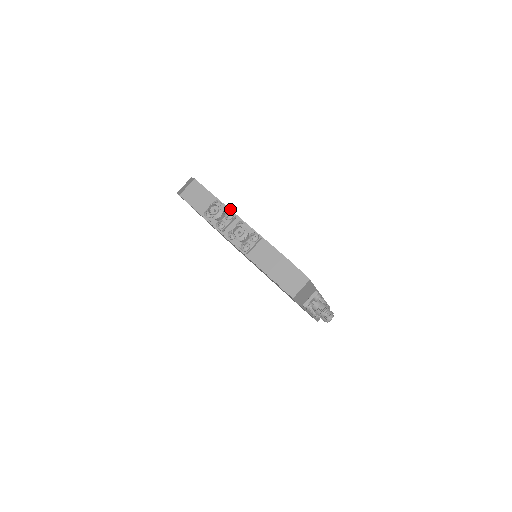
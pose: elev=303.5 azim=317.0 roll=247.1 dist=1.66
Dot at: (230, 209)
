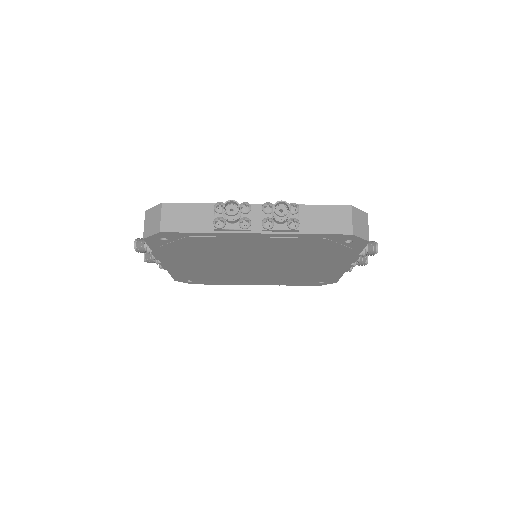
Dot at: occluded
